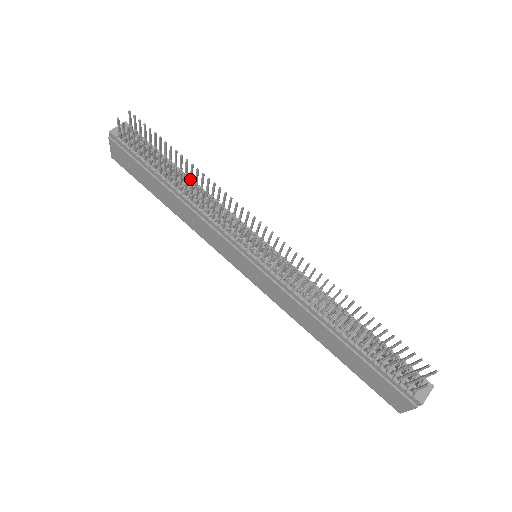
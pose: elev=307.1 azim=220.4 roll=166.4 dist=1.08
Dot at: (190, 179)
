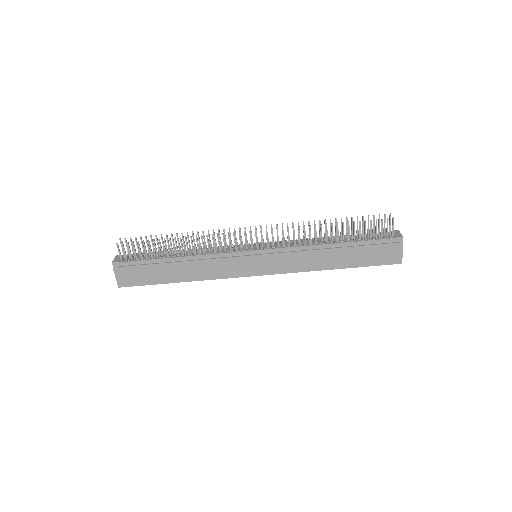
Dot at: (184, 247)
